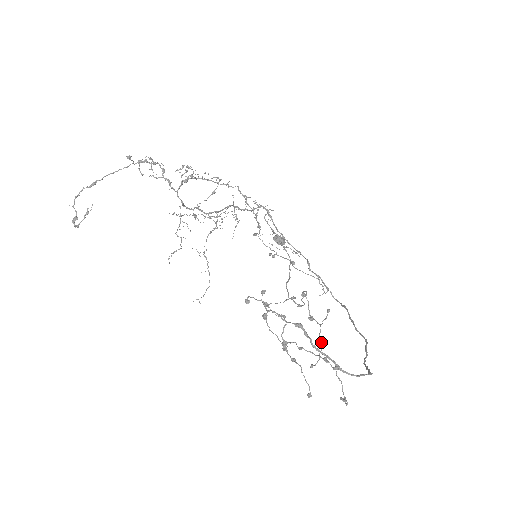
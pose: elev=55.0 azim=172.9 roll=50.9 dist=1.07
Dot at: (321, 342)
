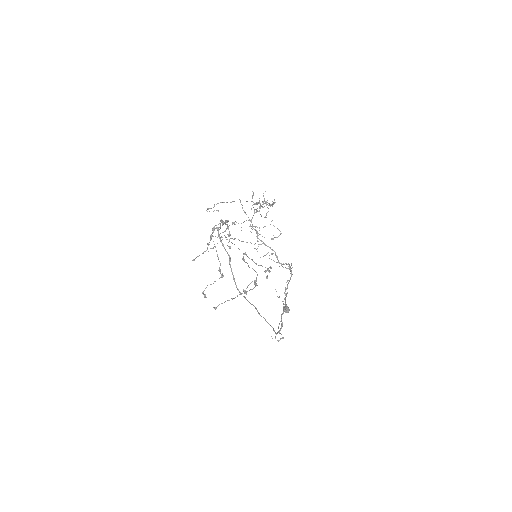
Dot at: (234, 298)
